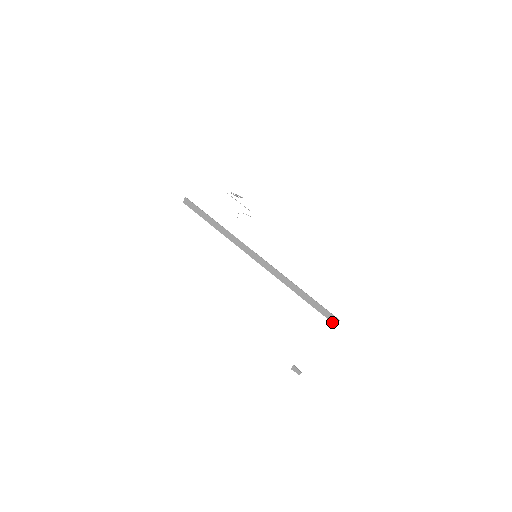
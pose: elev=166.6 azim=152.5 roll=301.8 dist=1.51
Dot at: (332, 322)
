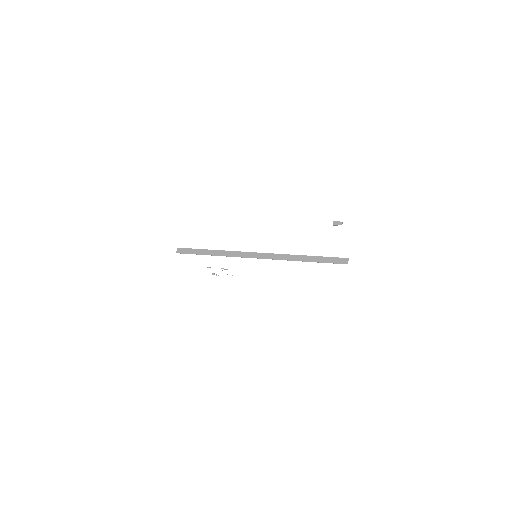
Dot at: occluded
